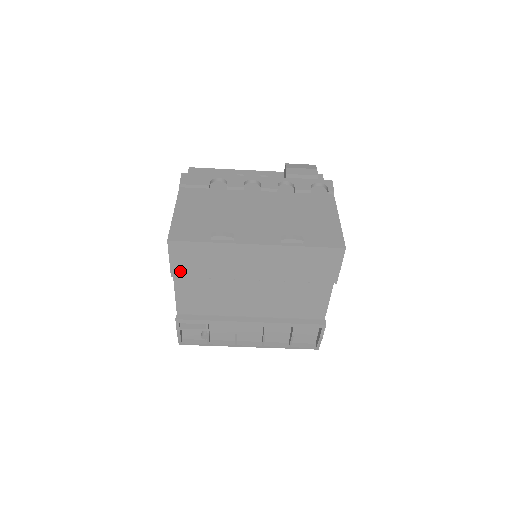
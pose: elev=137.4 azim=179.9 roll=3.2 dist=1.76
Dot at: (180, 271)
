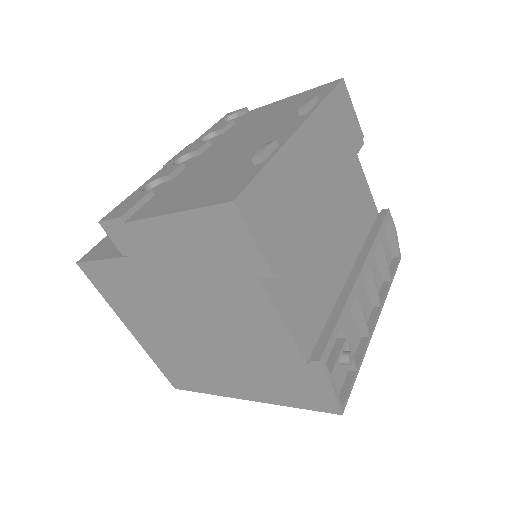
Dot at: (275, 253)
